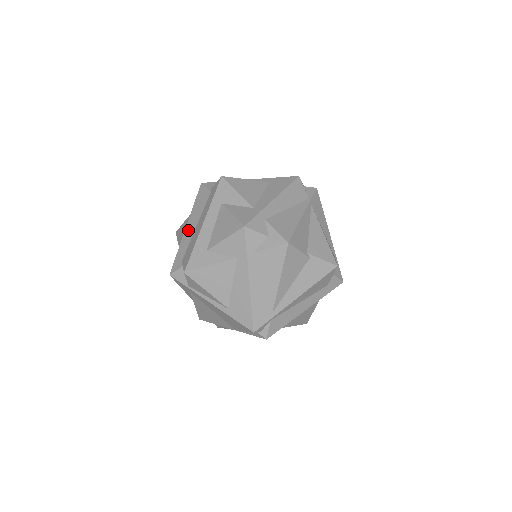
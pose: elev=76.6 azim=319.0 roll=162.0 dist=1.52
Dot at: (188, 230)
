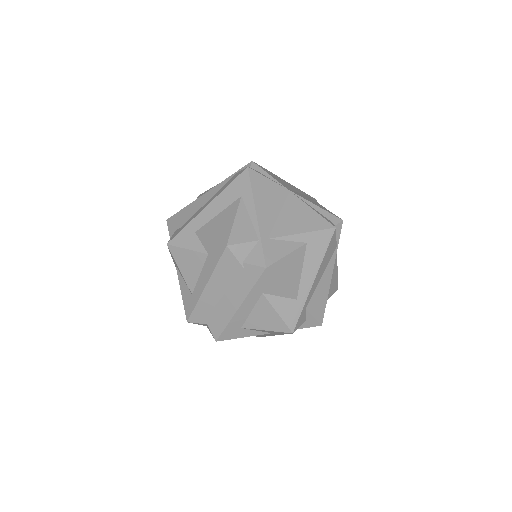
Dot at: (210, 293)
